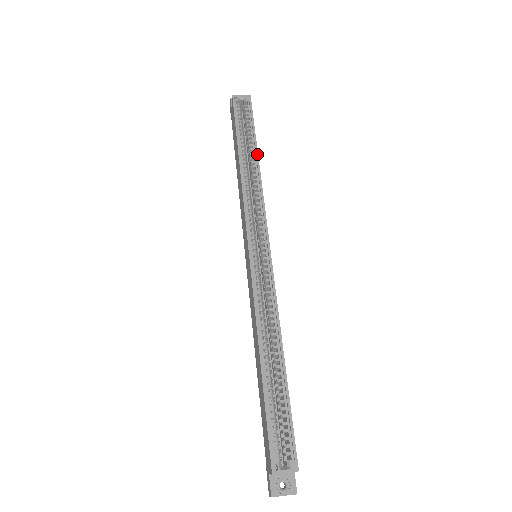
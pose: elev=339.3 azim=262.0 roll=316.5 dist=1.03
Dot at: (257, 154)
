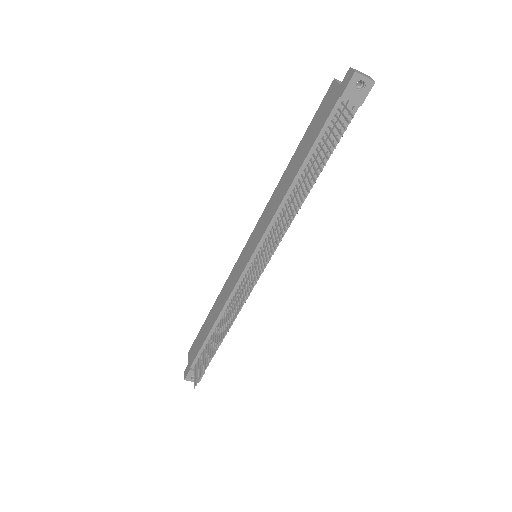
Dot at: occluded
